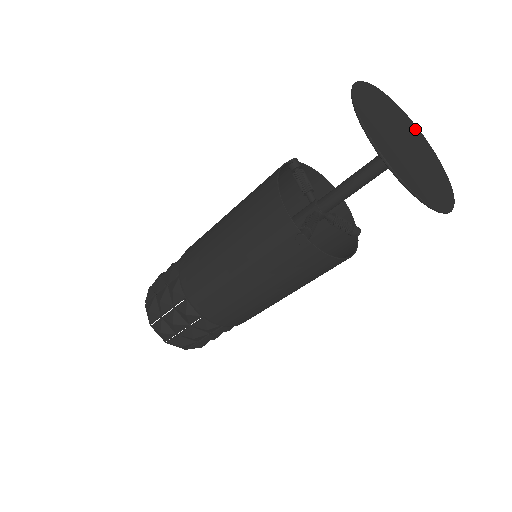
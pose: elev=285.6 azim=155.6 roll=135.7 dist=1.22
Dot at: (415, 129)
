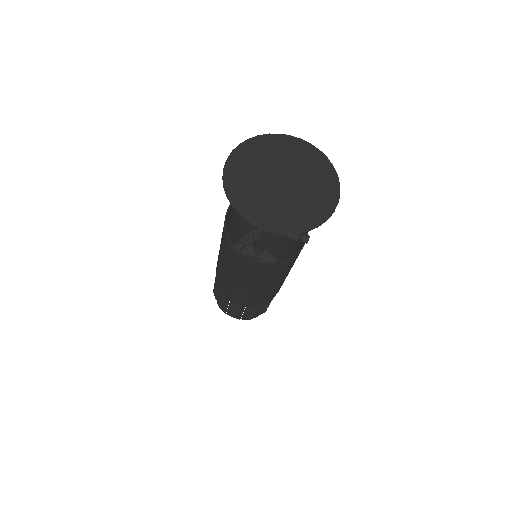
Dot at: (319, 159)
